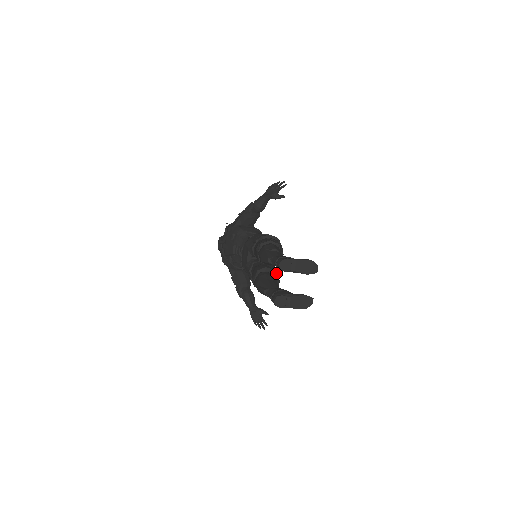
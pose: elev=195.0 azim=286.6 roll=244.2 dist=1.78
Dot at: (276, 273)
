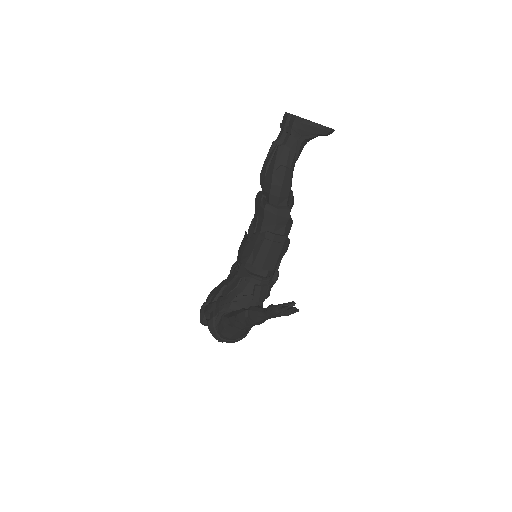
Dot at: occluded
